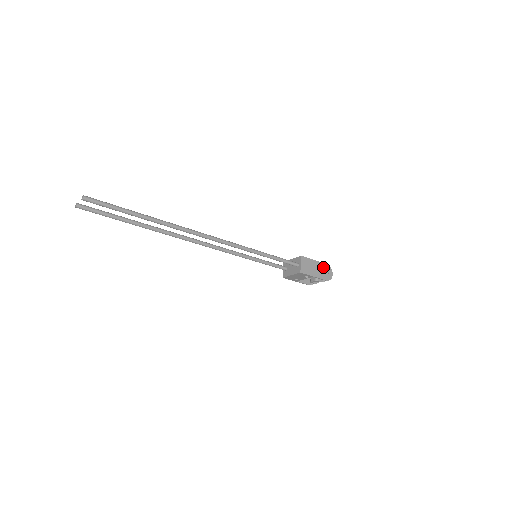
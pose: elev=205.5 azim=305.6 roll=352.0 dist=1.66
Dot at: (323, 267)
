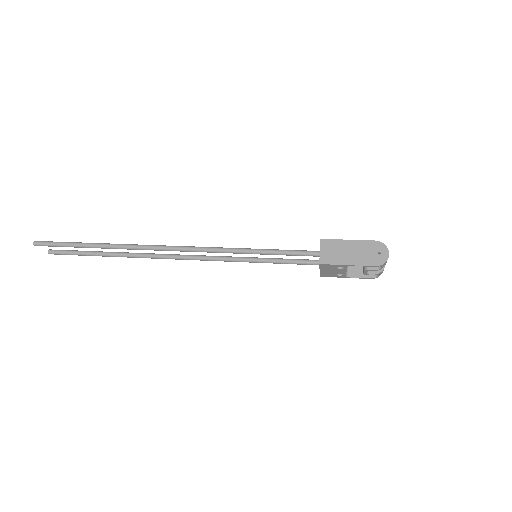
Dot at: (367, 247)
